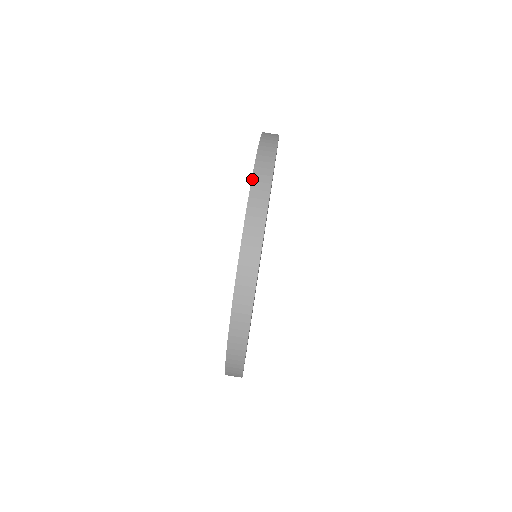
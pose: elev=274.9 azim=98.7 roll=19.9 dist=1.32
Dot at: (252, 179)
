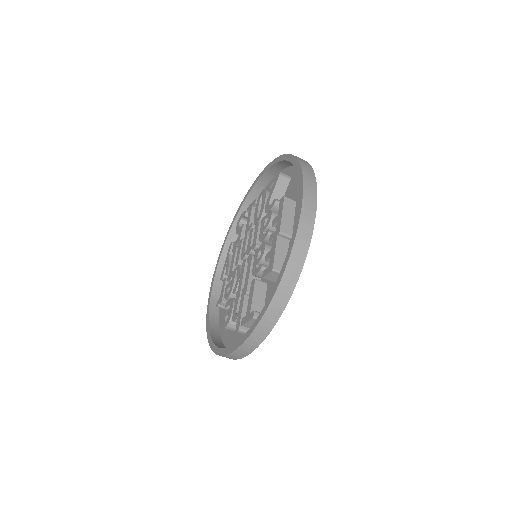
Dot at: (273, 297)
